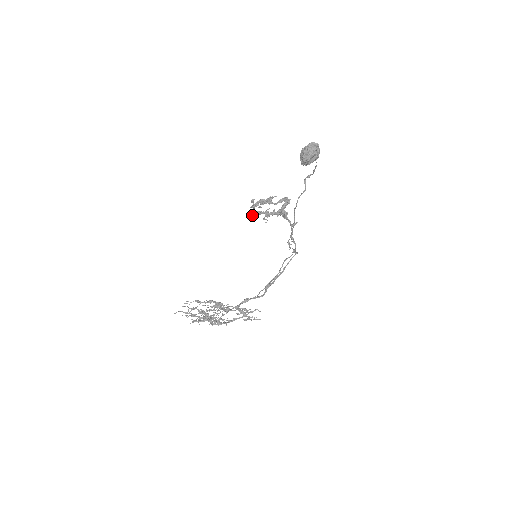
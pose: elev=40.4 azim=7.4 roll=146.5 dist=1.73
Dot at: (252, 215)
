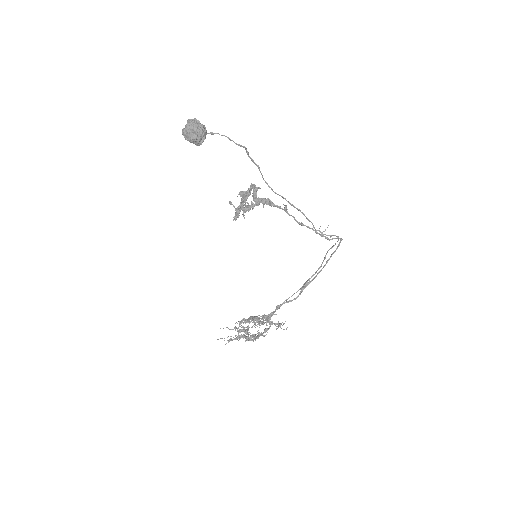
Dot at: (235, 217)
